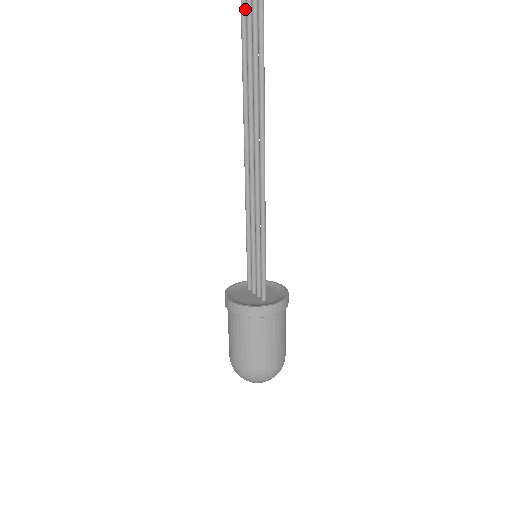
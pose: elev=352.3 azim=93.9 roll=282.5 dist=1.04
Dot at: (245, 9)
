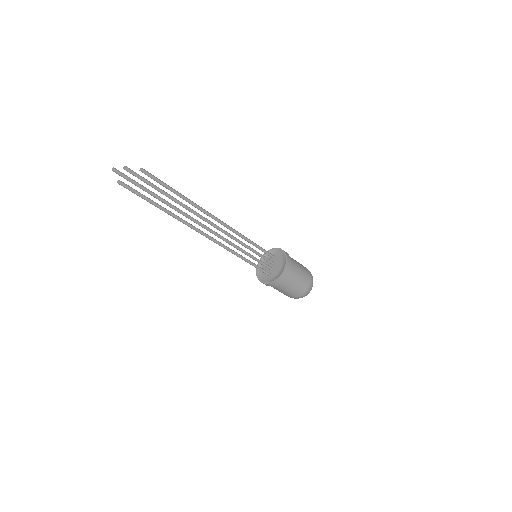
Dot at: (152, 178)
